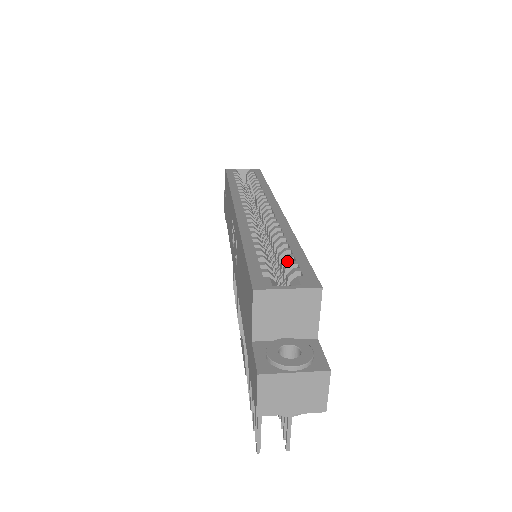
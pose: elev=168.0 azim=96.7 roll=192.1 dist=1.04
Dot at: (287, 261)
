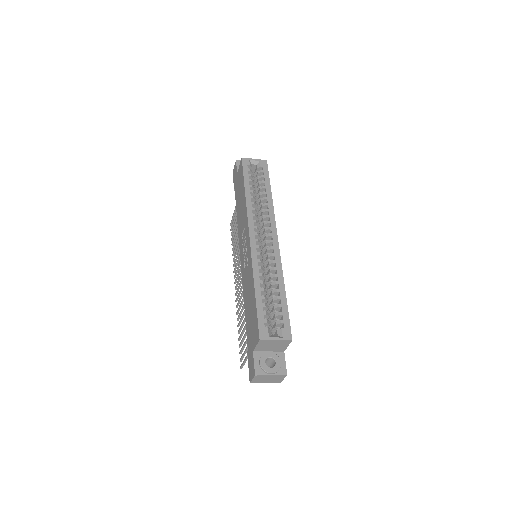
Dot at: (277, 308)
